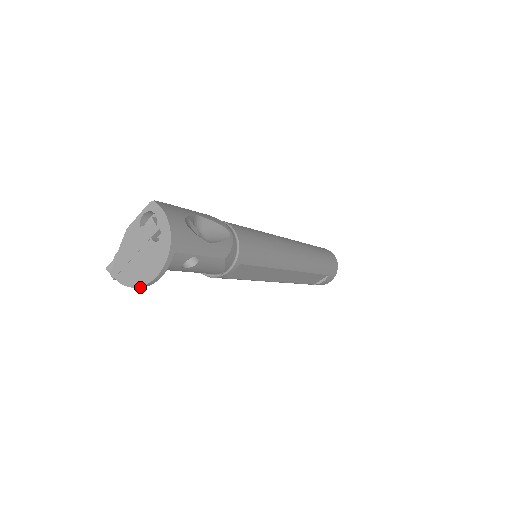
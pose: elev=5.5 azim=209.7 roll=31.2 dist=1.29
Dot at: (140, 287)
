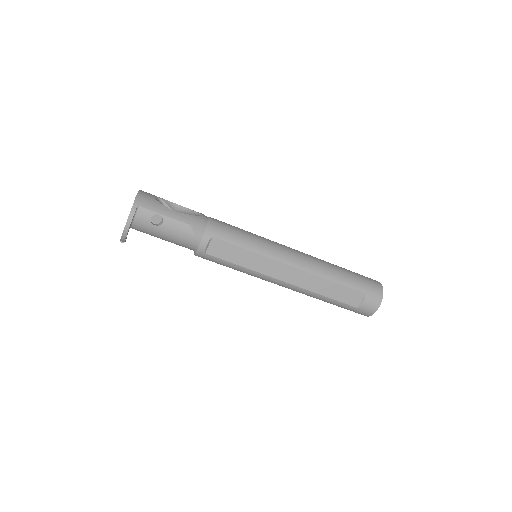
Dot at: (124, 235)
